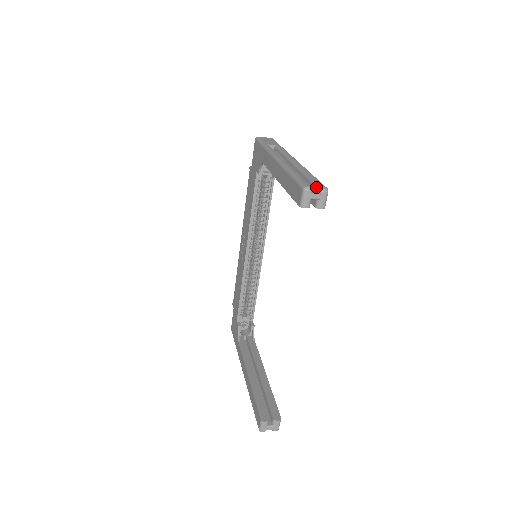
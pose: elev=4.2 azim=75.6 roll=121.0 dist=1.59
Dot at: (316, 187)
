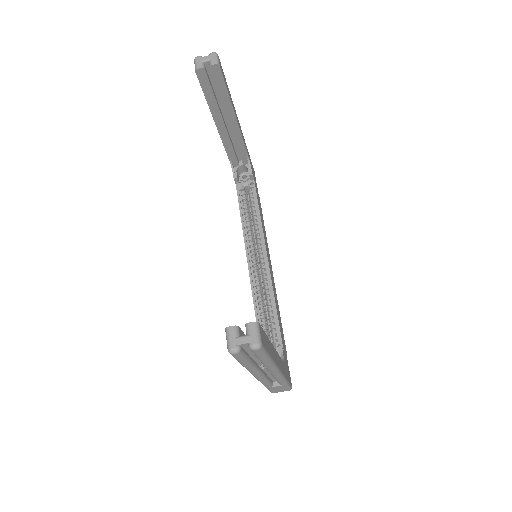
Dot at: occluded
